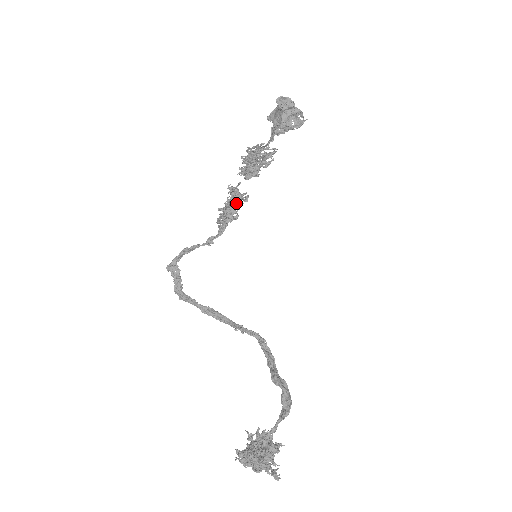
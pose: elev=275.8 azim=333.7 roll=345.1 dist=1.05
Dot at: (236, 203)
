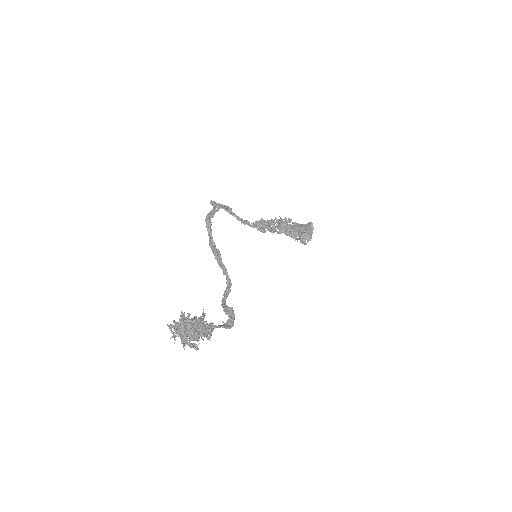
Dot at: (272, 227)
